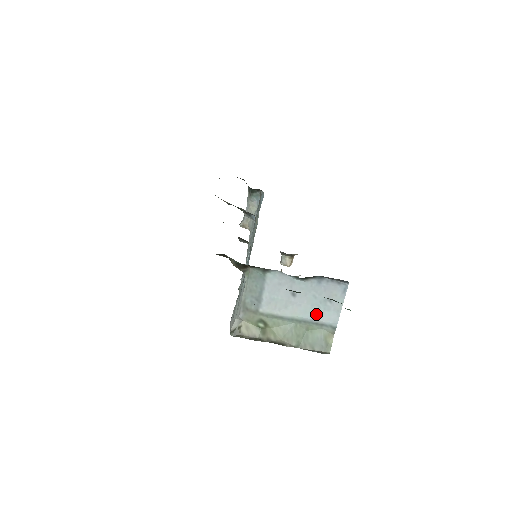
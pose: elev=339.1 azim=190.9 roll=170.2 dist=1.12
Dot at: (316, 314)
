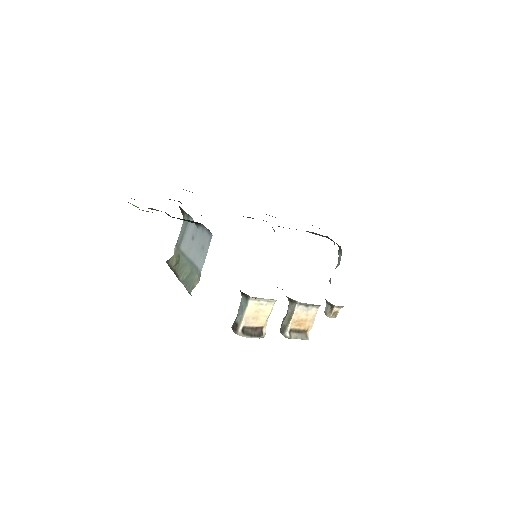
Dot at: (196, 258)
